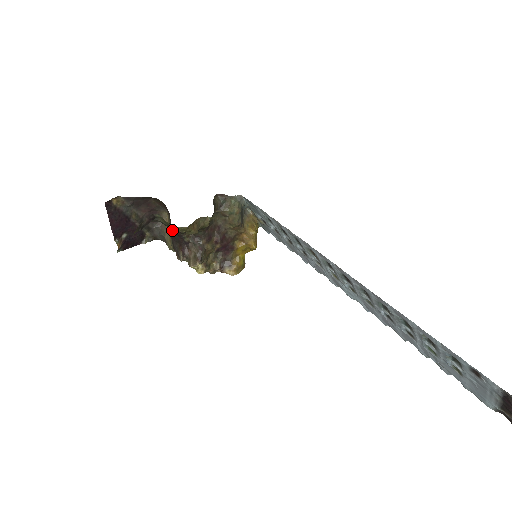
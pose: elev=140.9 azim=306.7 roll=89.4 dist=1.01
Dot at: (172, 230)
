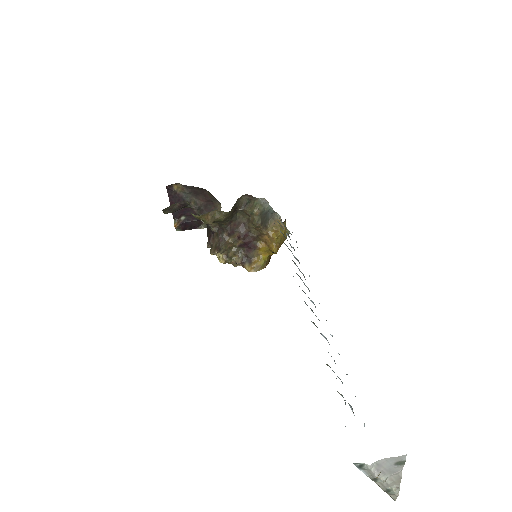
Dot at: occluded
